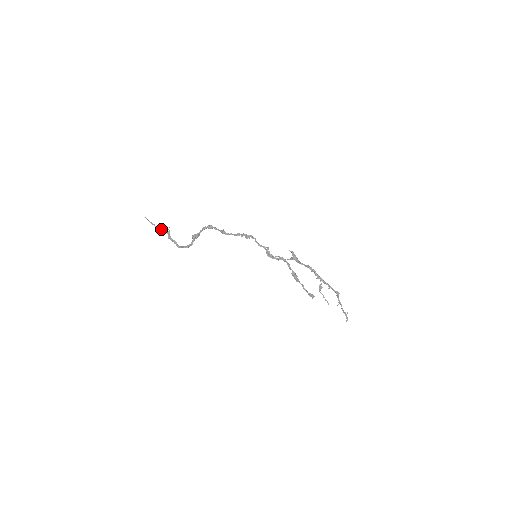
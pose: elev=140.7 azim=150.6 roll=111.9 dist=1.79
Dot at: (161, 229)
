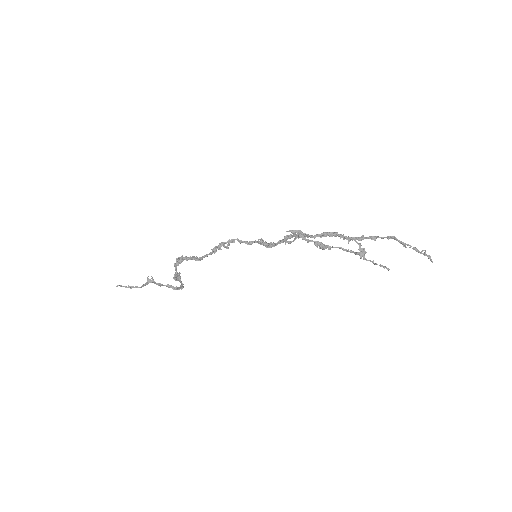
Dot at: (143, 285)
